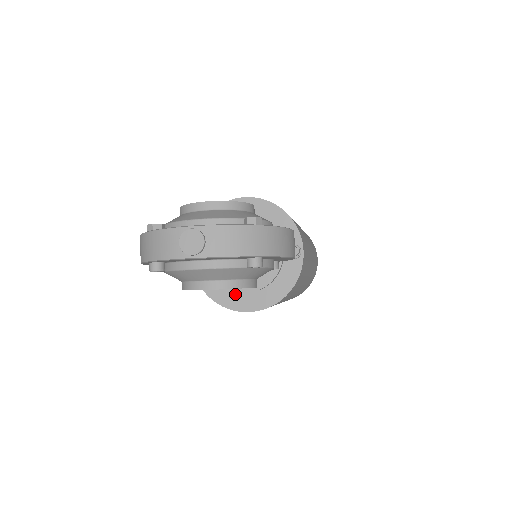
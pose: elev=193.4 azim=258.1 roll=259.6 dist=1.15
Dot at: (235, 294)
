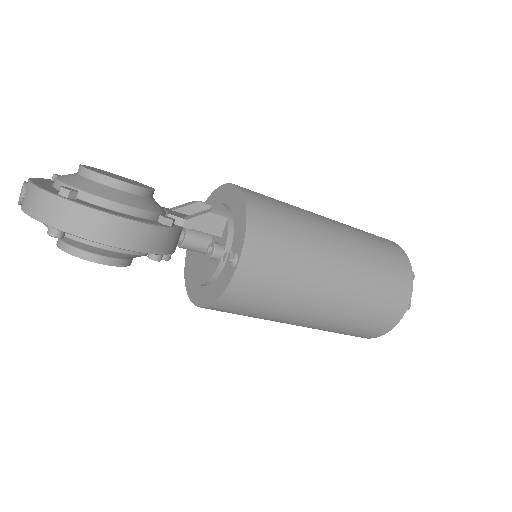
Dot at: occluded
